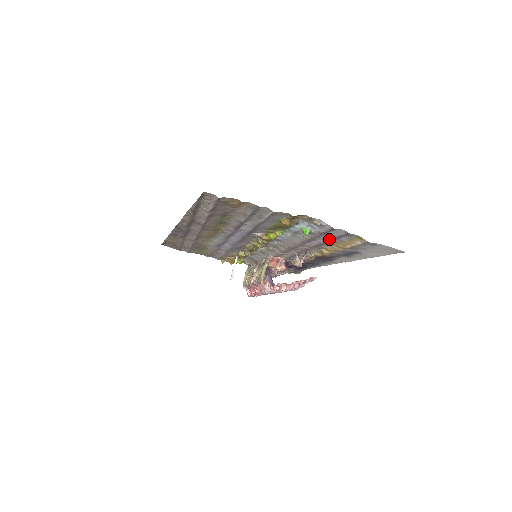
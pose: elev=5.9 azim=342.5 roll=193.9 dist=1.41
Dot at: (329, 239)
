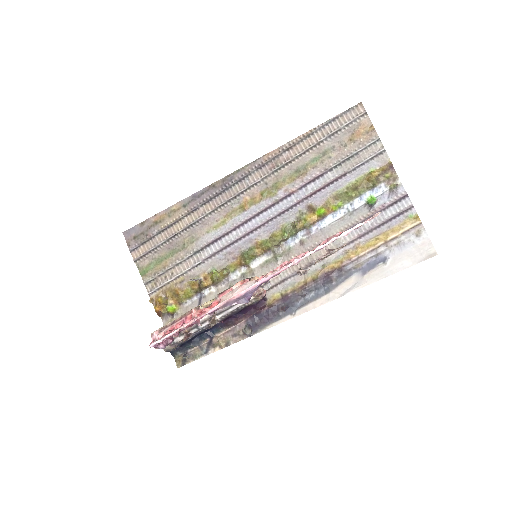
Dot at: (380, 223)
